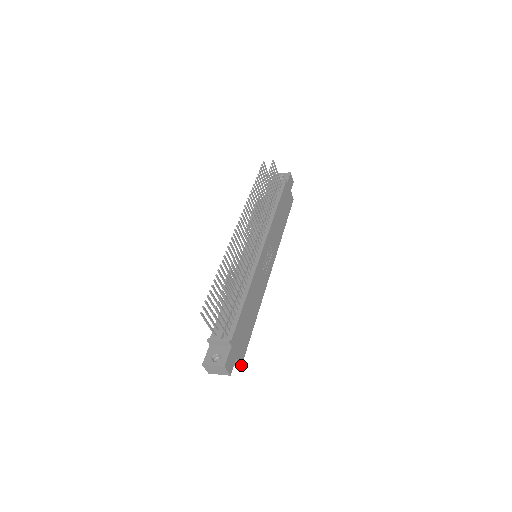
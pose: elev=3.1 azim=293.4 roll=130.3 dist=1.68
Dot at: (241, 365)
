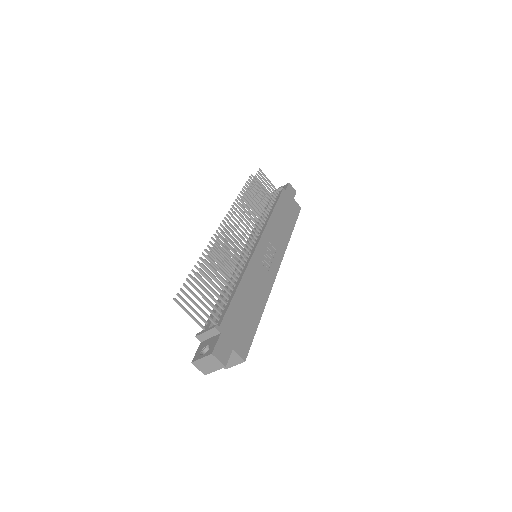
Dot at: (244, 360)
